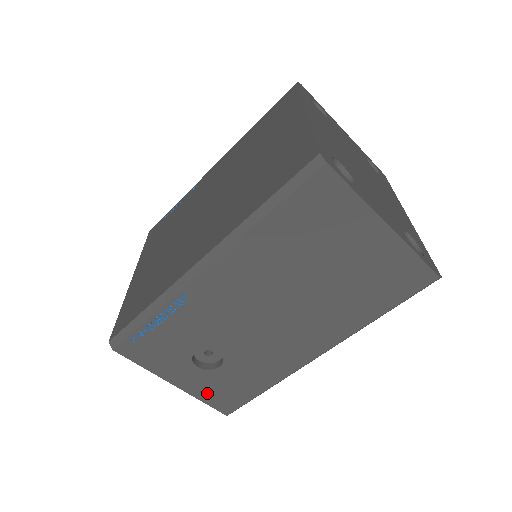
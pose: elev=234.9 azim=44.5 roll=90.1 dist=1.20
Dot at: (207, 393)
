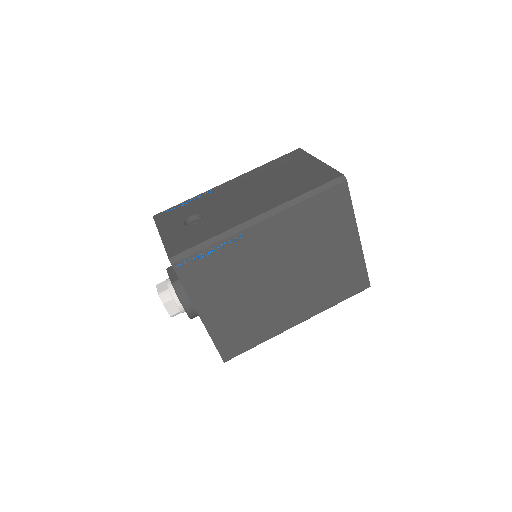
Dot at: (173, 241)
